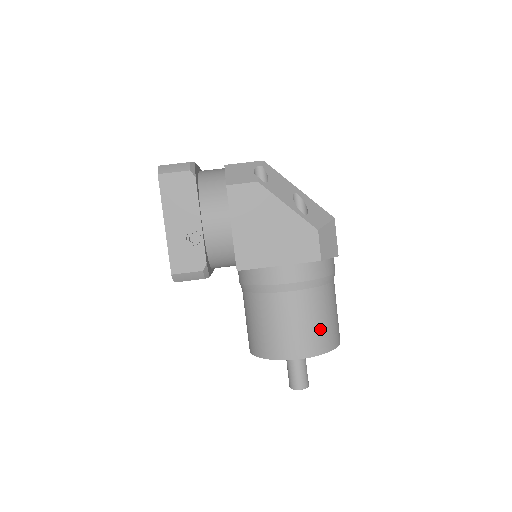
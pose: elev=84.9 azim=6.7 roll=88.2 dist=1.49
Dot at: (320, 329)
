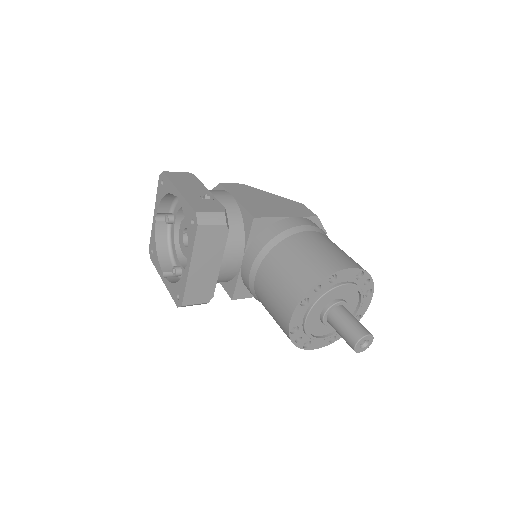
Dot at: occluded
